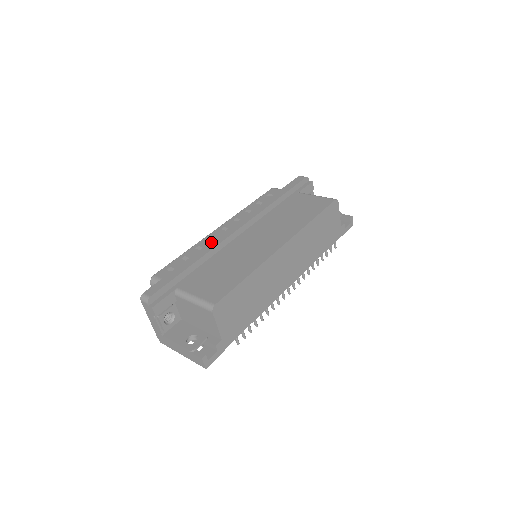
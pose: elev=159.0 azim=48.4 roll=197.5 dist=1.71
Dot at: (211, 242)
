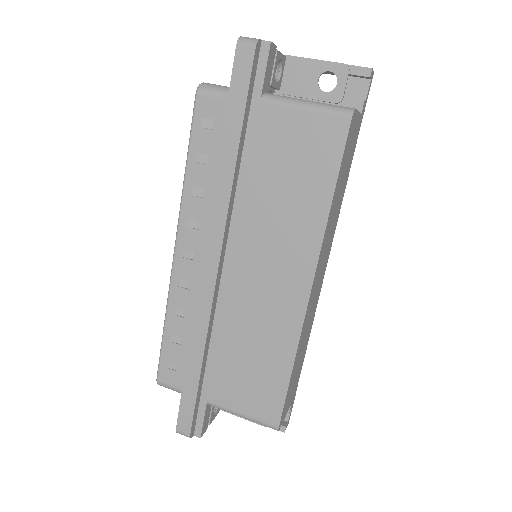
Dot at: (195, 312)
